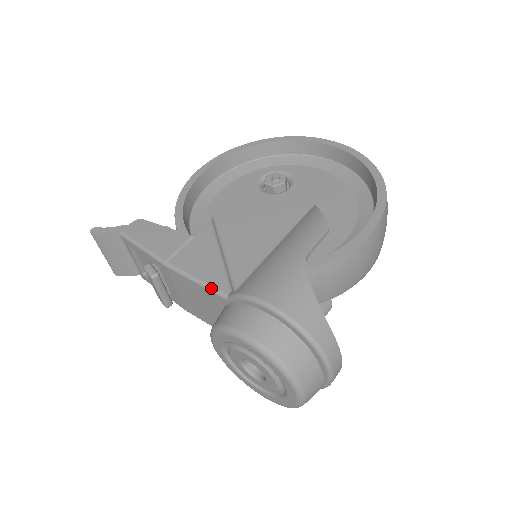
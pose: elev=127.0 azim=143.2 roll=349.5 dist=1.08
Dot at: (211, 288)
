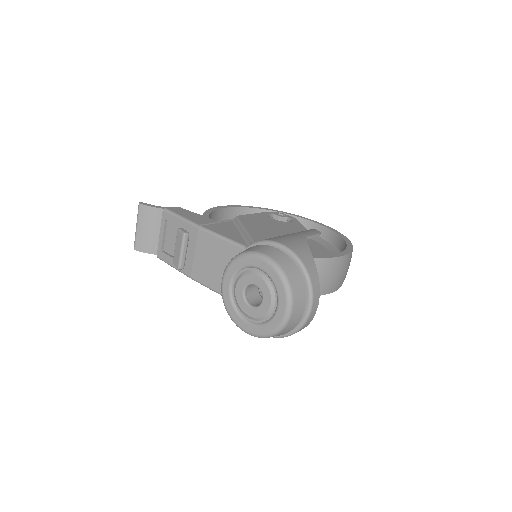
Dot at: (234, 241)
